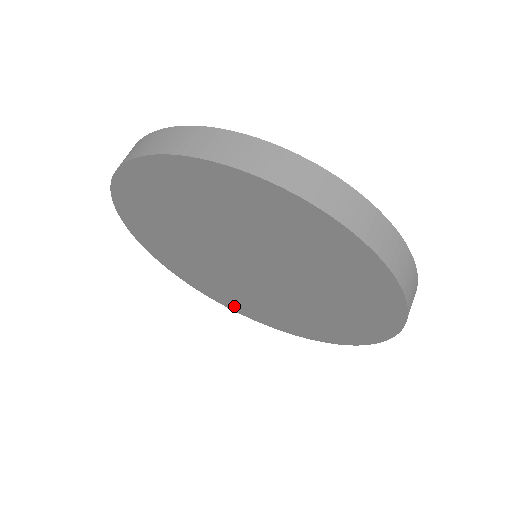
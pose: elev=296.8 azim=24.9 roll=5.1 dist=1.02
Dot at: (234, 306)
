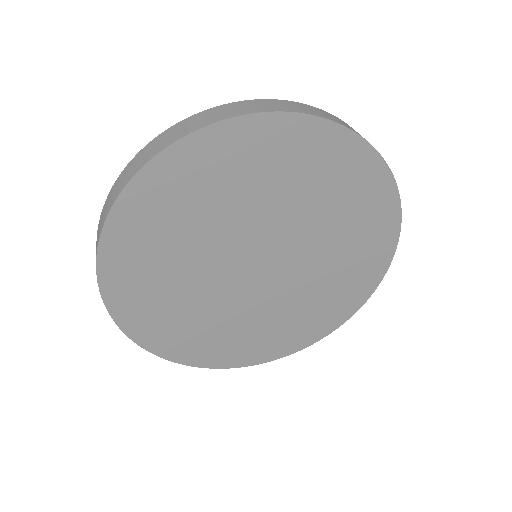
Dot at: (304, 338)
